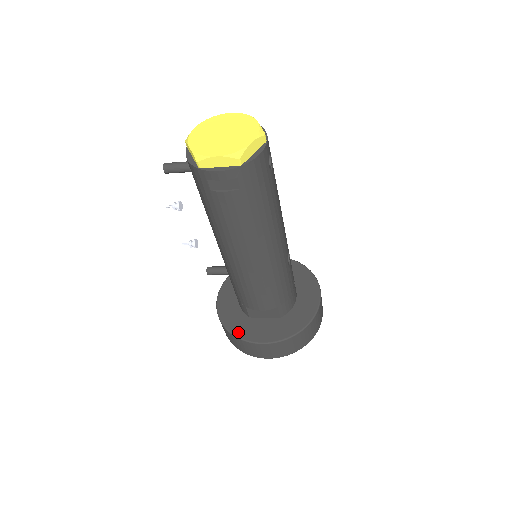
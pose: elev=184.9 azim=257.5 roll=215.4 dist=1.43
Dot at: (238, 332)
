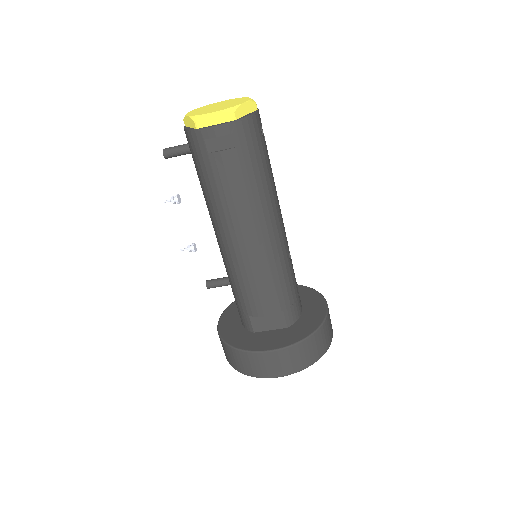
Dot at: (242, 346)
